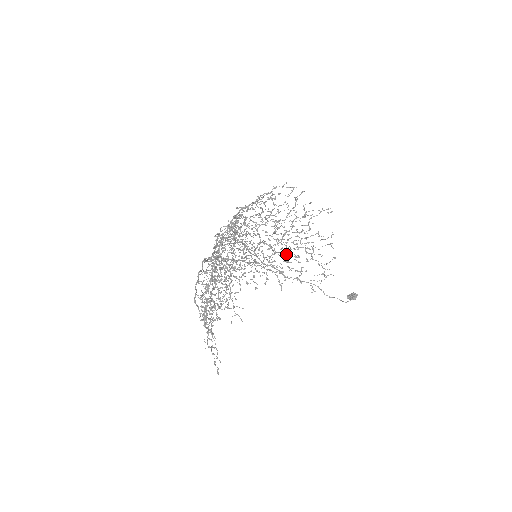
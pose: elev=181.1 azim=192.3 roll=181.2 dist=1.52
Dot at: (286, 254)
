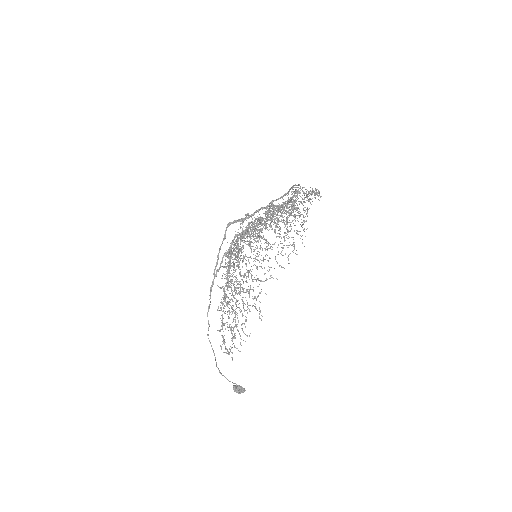
Dot at: (230, 299)
